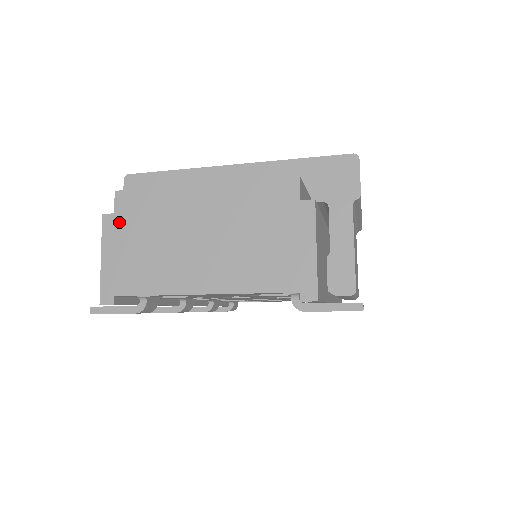
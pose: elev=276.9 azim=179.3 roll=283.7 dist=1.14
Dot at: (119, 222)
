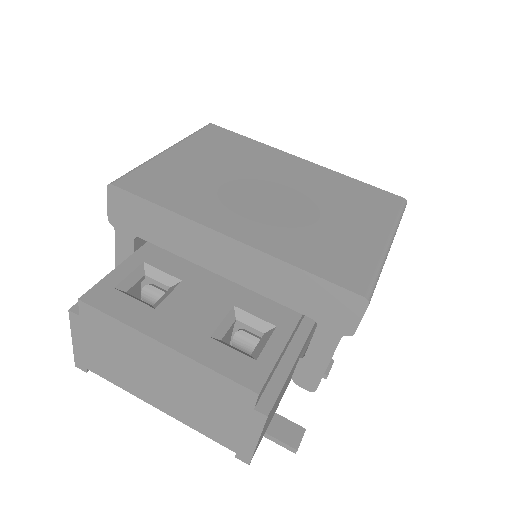
Dot at: (85, 325)
